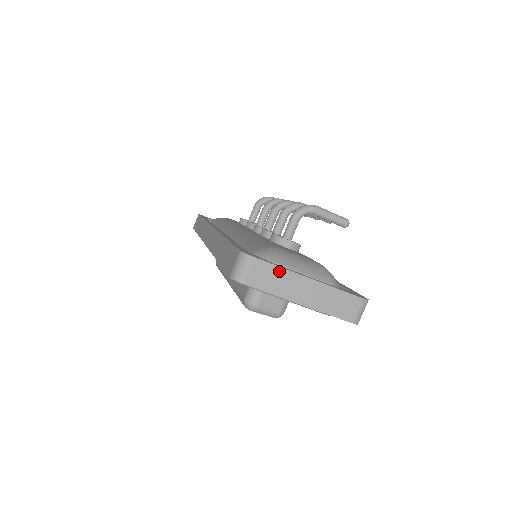
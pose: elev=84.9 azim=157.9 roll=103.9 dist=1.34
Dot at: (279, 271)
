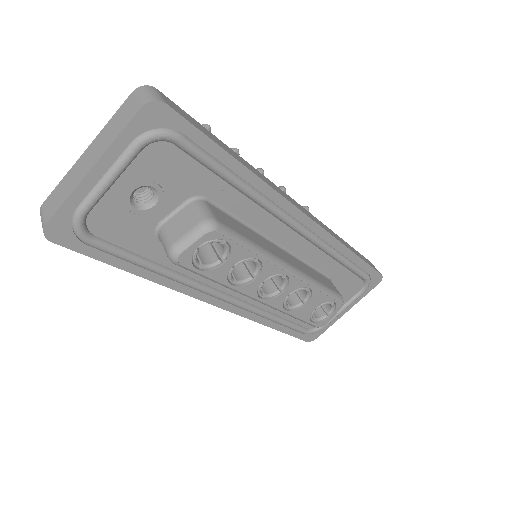
Dot at: (62, 184)
